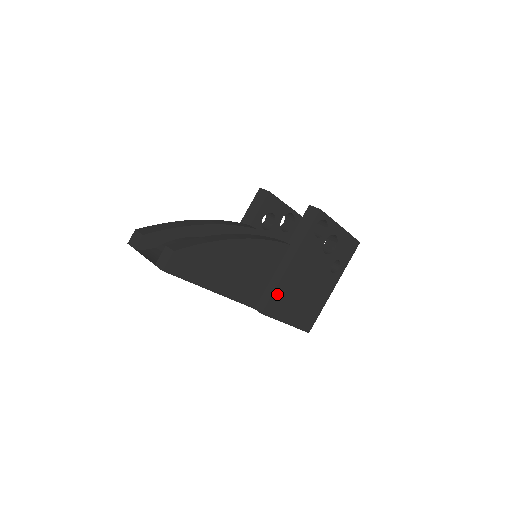
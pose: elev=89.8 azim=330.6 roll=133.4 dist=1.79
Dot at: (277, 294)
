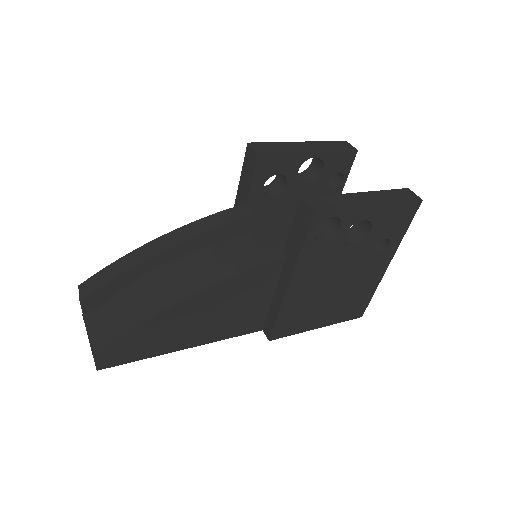
Dot at: (284, 317)
